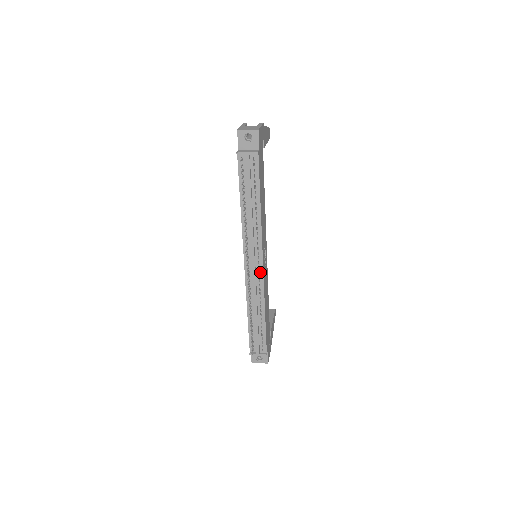
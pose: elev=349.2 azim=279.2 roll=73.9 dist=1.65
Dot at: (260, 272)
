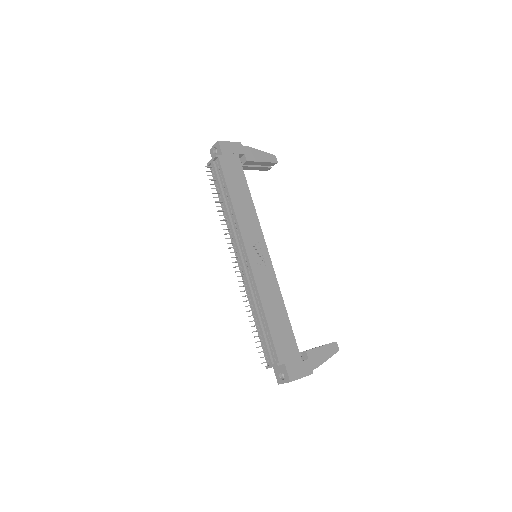
Dot at: (247, 263)
